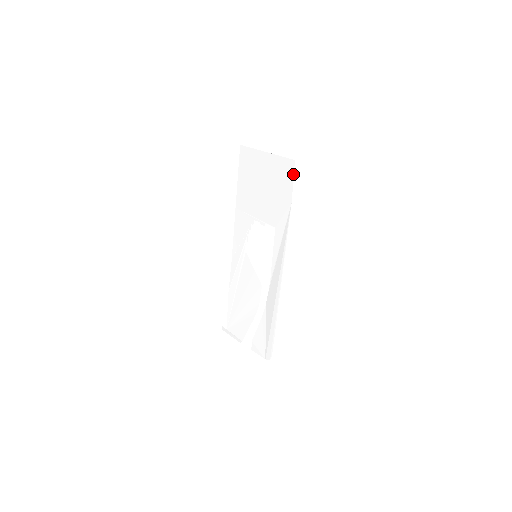
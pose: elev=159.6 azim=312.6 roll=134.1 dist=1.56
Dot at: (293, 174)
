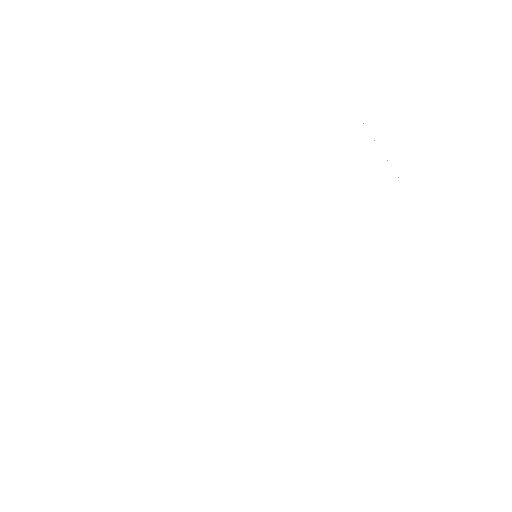
Dot at: (399, 222)
